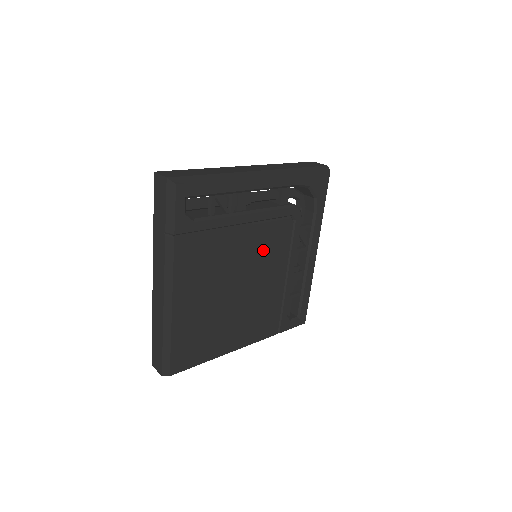
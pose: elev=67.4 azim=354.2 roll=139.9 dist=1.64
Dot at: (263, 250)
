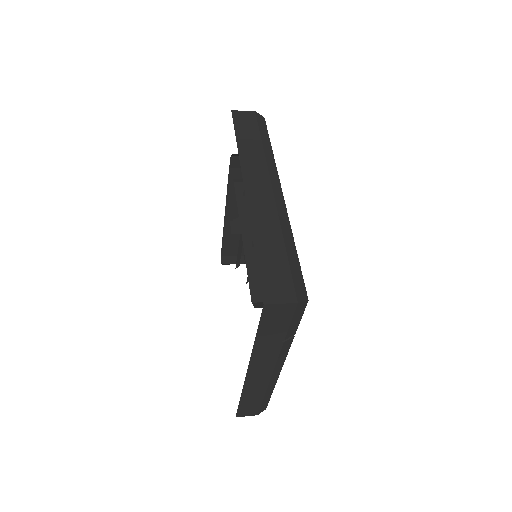
Dot at: occluded
